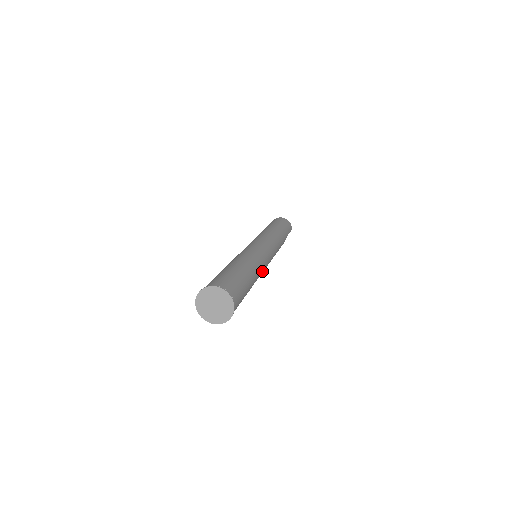
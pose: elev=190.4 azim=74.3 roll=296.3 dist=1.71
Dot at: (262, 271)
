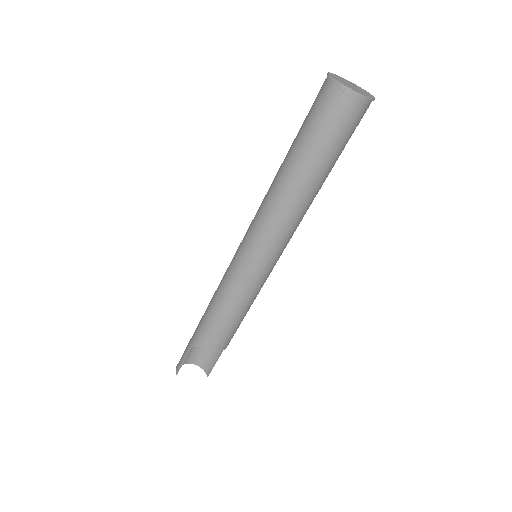
Dot at: occluded
